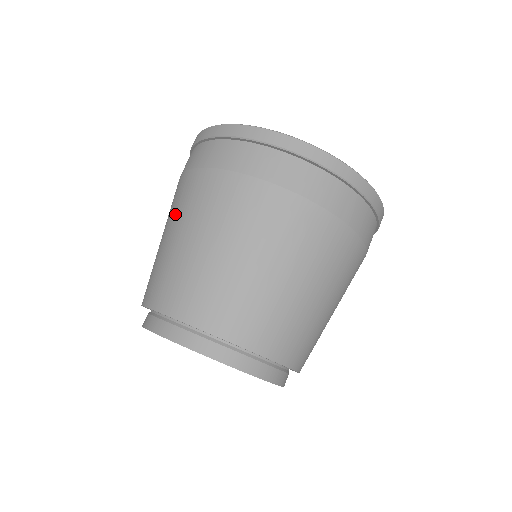
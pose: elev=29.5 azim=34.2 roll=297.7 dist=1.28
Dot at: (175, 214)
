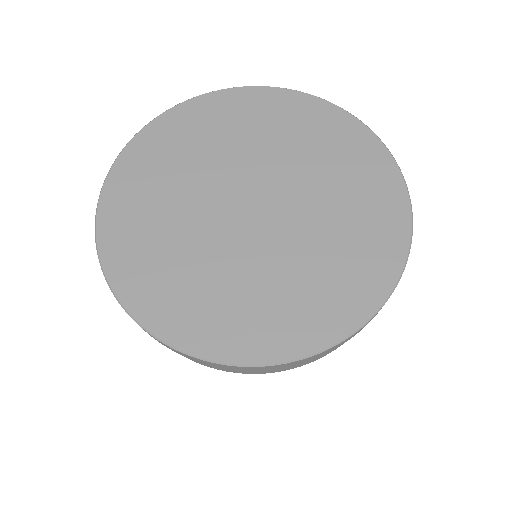
Dot at: occluded
